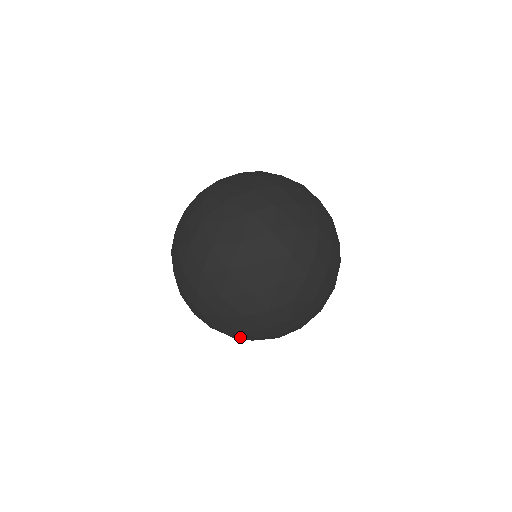
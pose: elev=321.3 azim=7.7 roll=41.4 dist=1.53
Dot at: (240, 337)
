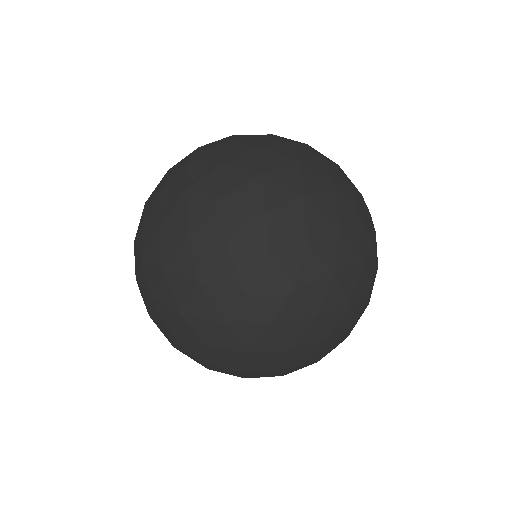
Dot at: (269, 365)
